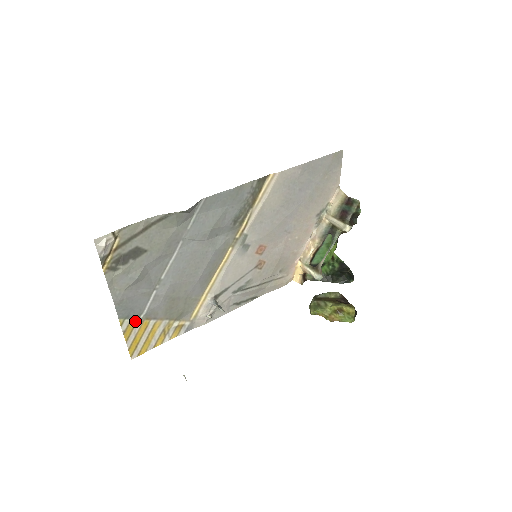
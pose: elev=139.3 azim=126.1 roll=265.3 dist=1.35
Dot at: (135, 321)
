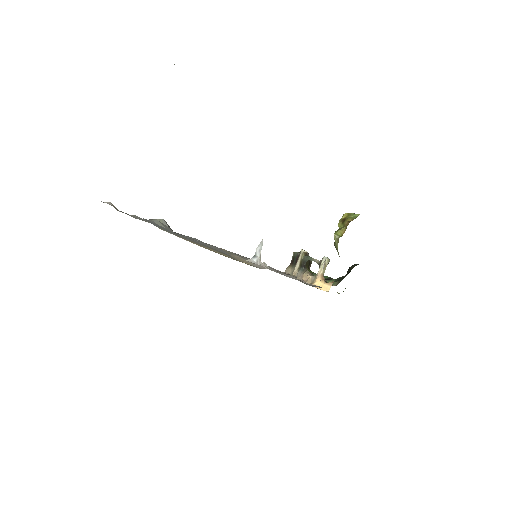
Dot at: occluded
